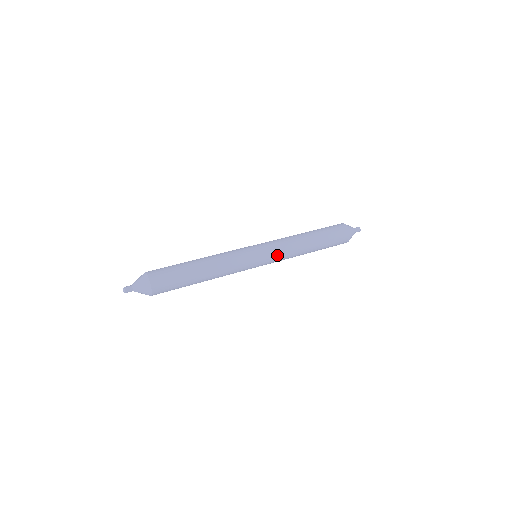
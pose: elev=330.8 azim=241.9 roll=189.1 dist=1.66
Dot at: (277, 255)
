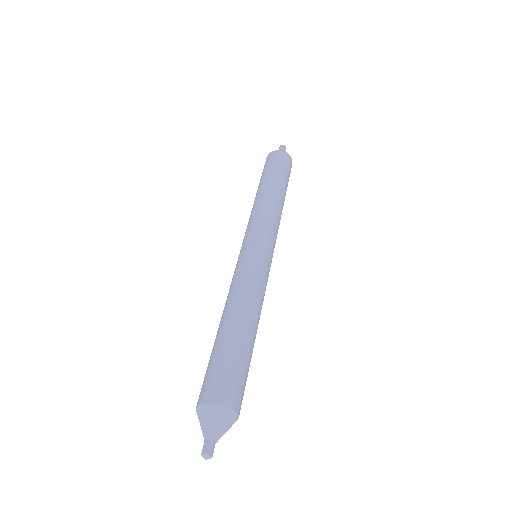
Dot at: (276, 237)
